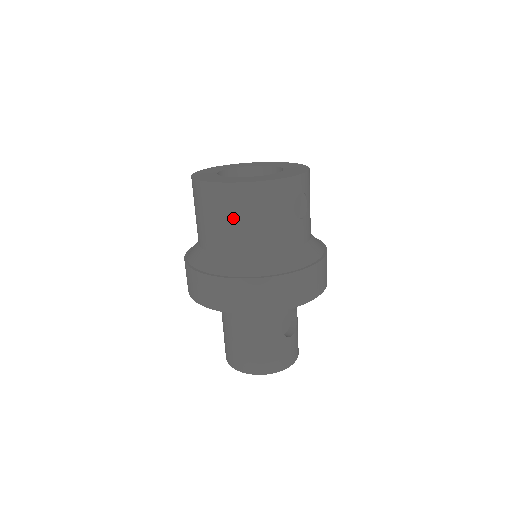
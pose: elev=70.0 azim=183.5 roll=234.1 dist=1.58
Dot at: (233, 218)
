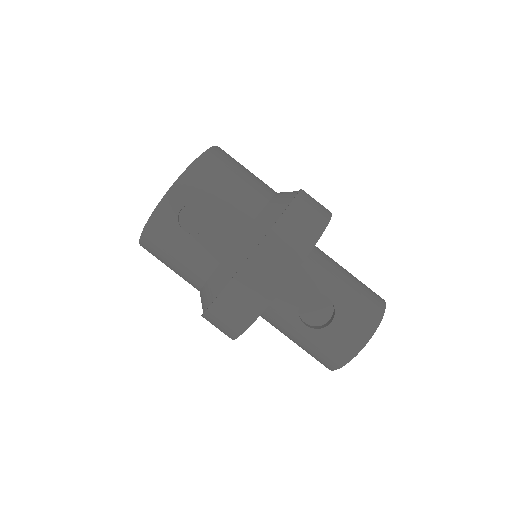
Dot at: occluded
